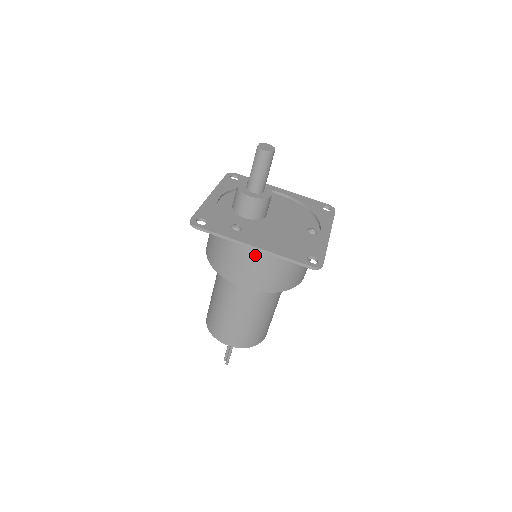
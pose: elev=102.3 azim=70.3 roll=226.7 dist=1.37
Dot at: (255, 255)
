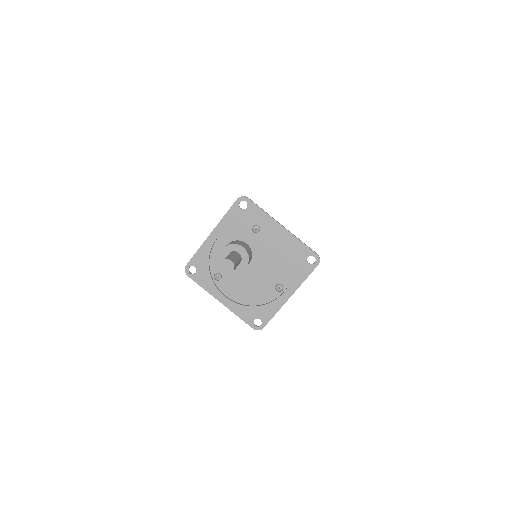
Dot at: occluded
